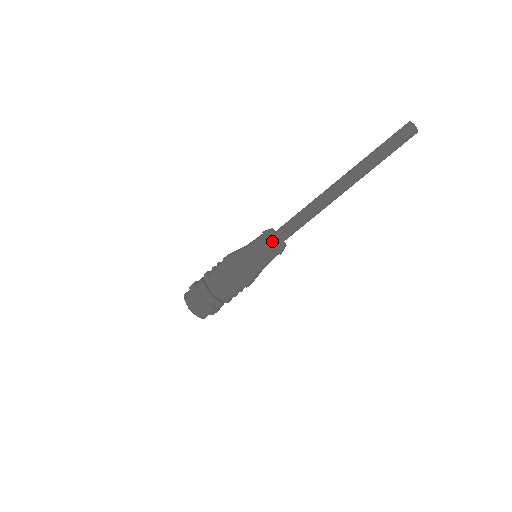
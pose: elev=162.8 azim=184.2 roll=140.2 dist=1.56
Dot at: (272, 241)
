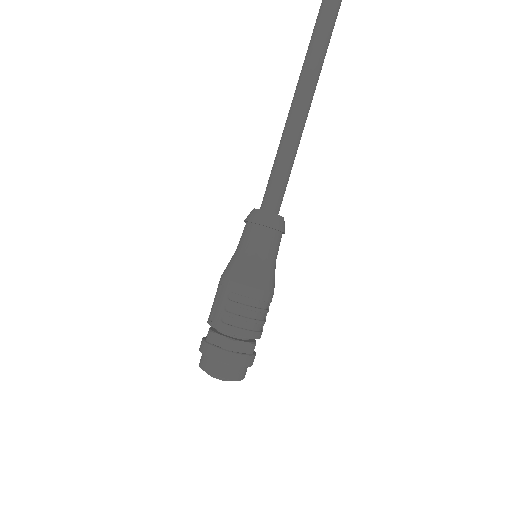
Dot at: (247, 218)
